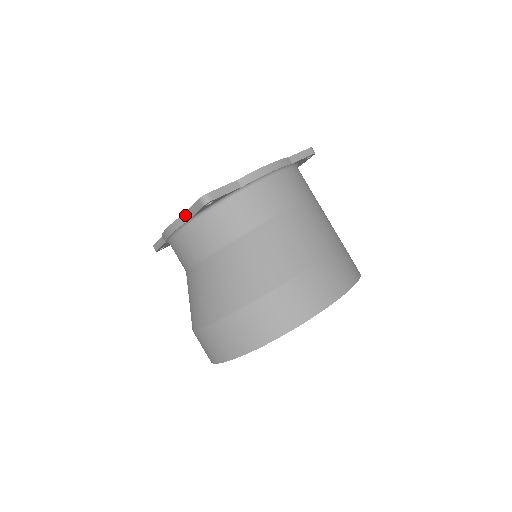
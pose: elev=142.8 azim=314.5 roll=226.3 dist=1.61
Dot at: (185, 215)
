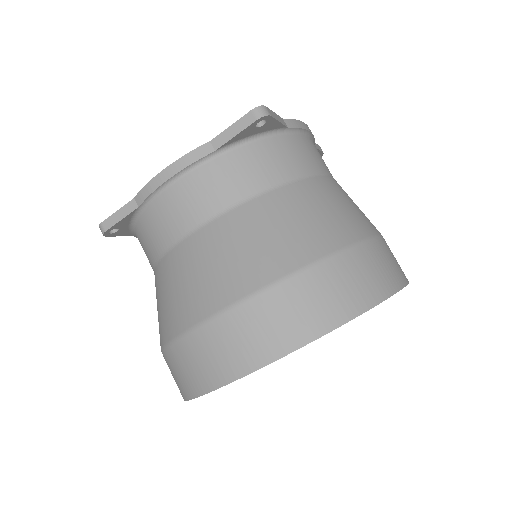
Dot at: (209, 144)
